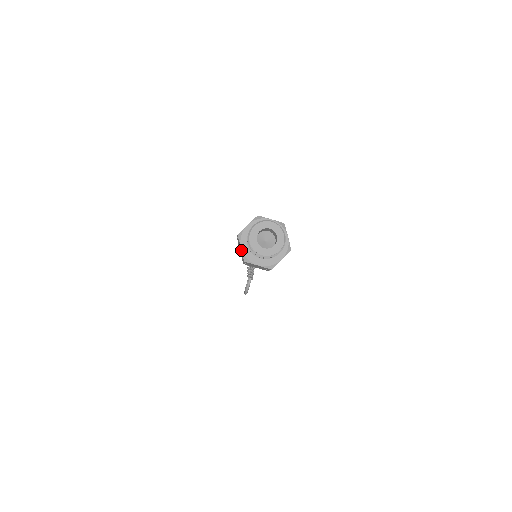
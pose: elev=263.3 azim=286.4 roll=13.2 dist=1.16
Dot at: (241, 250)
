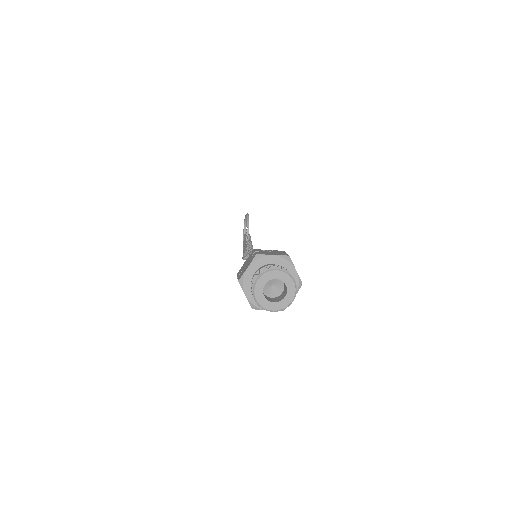
Dot at: occluded
